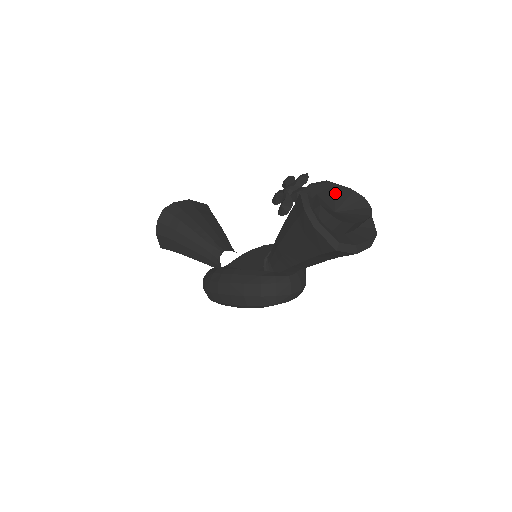
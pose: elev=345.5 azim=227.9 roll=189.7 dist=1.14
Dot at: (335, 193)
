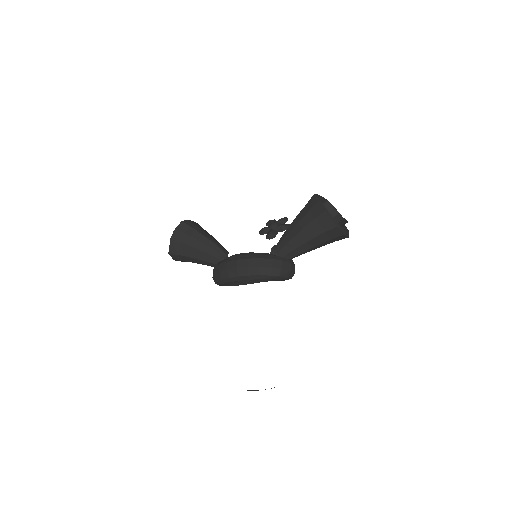
Dot at: occluded
